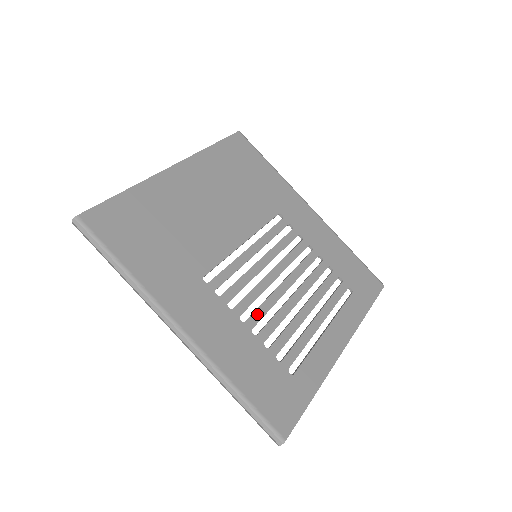
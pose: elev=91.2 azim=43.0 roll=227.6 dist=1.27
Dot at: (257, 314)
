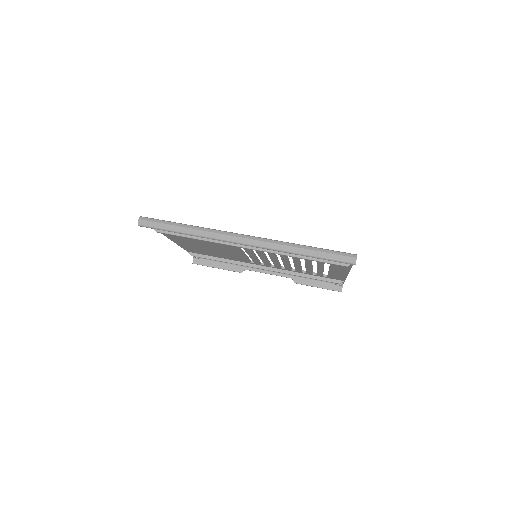
Dot at: occluded
